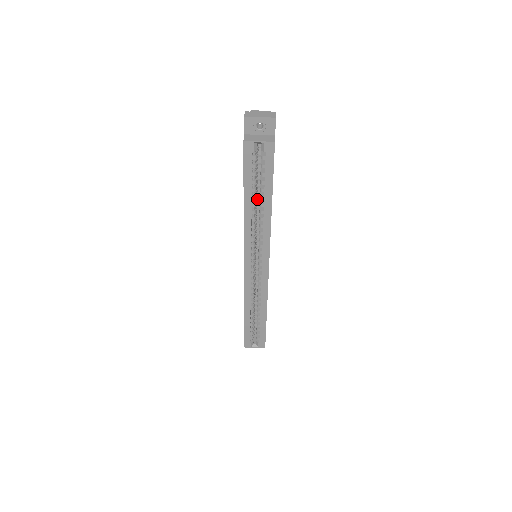
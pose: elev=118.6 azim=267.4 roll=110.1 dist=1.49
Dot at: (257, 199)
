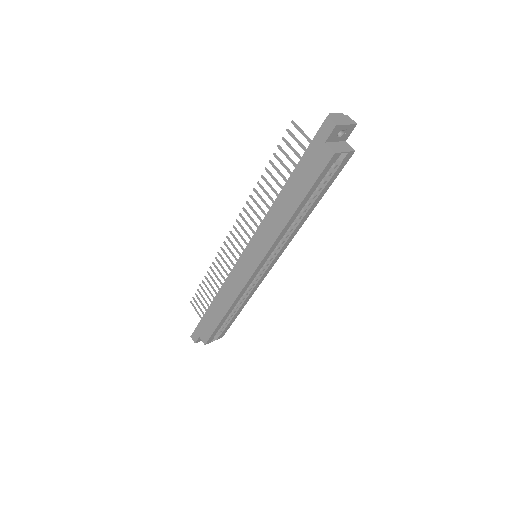
Dot at: occluded
